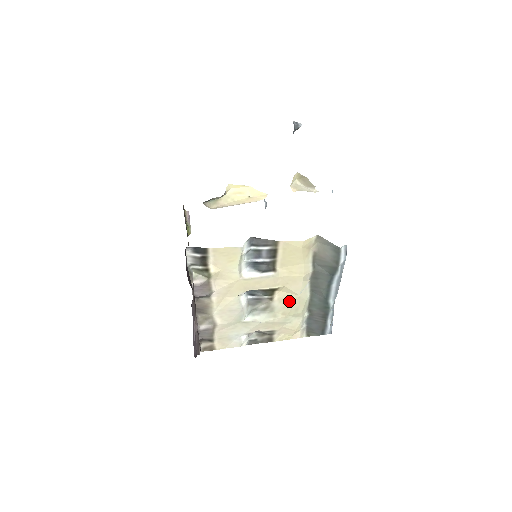
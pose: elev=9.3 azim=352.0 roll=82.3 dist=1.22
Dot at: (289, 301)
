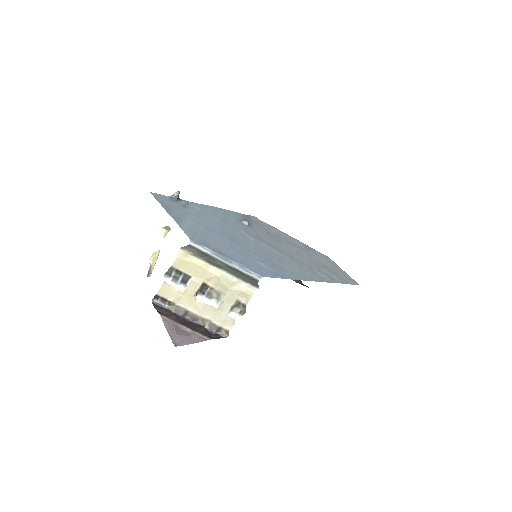
Dot at: (218, 282)
